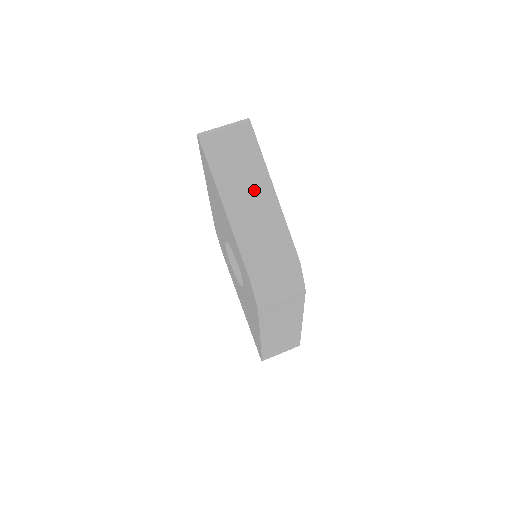
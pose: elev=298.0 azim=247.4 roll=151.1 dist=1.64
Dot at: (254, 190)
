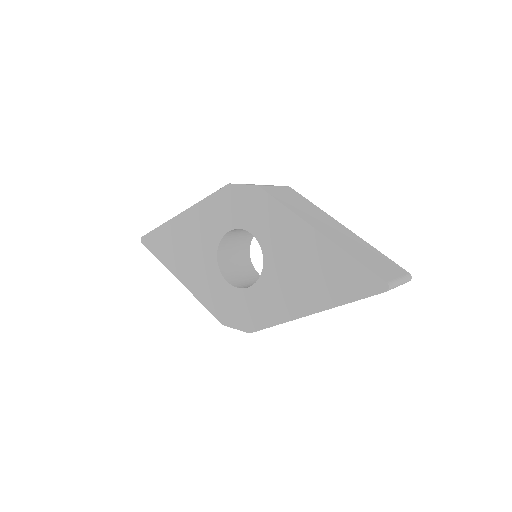
Dot at: occluded
